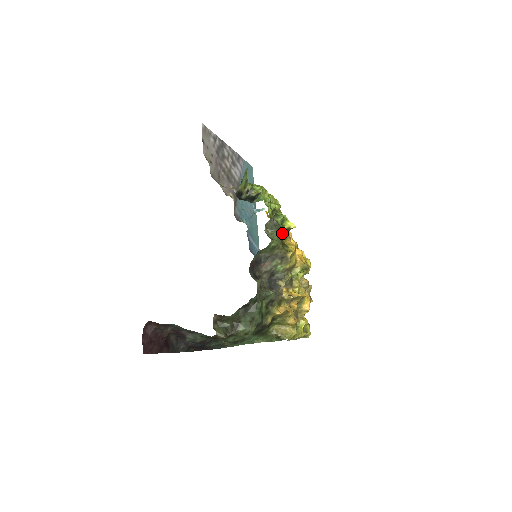
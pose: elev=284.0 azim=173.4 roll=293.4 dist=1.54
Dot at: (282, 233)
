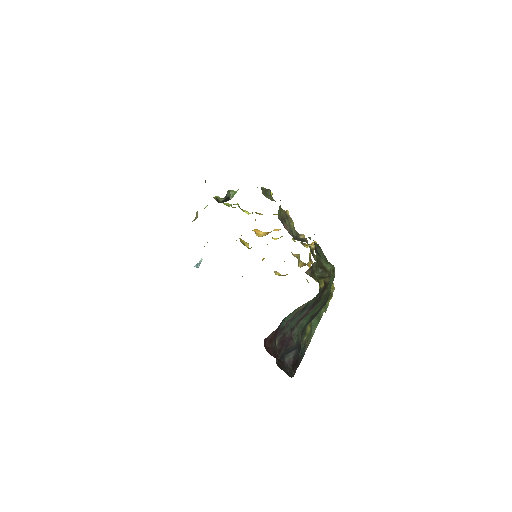
Dot at: occluded
